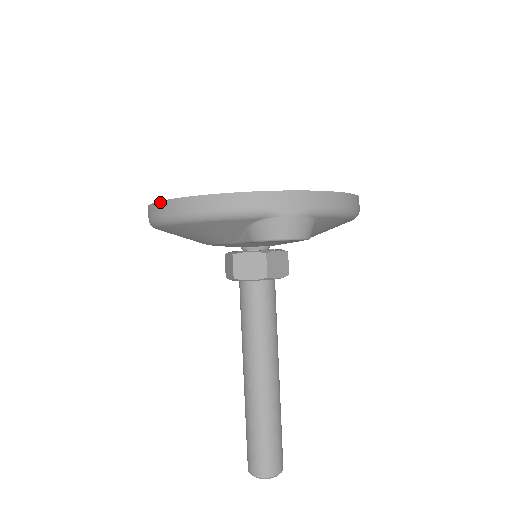
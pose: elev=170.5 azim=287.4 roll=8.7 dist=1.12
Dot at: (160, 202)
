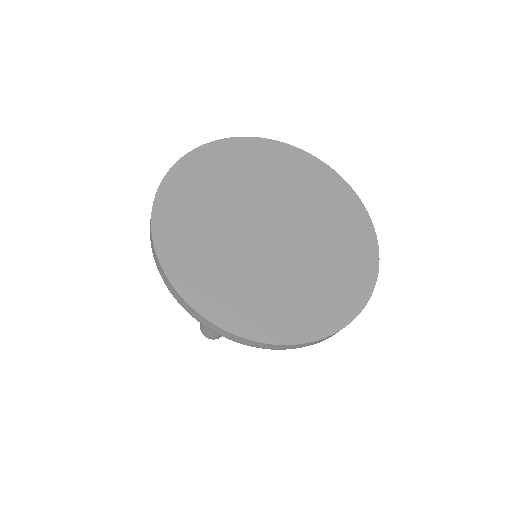
Dot at: (195, 312)
